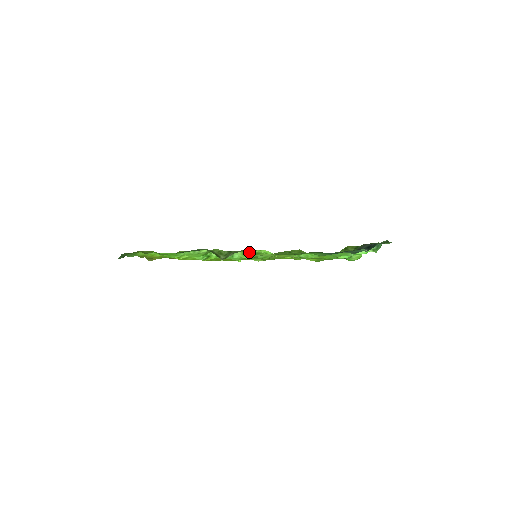
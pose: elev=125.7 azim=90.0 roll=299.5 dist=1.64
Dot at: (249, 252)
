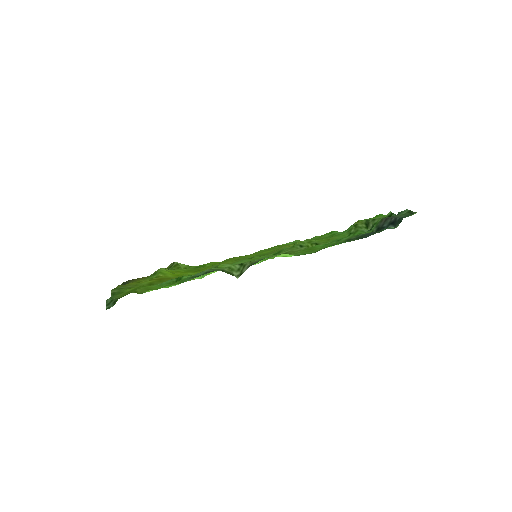
Dot at: occluded
